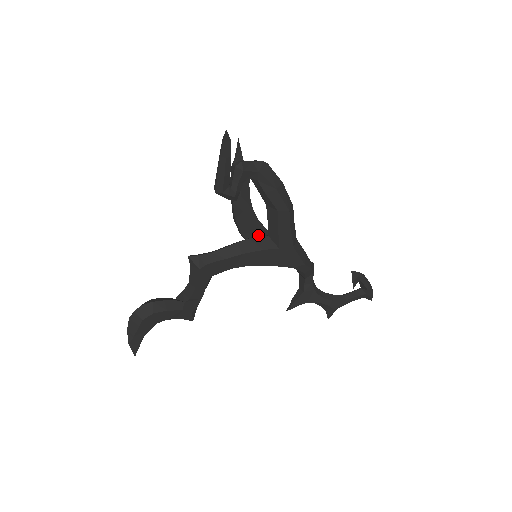
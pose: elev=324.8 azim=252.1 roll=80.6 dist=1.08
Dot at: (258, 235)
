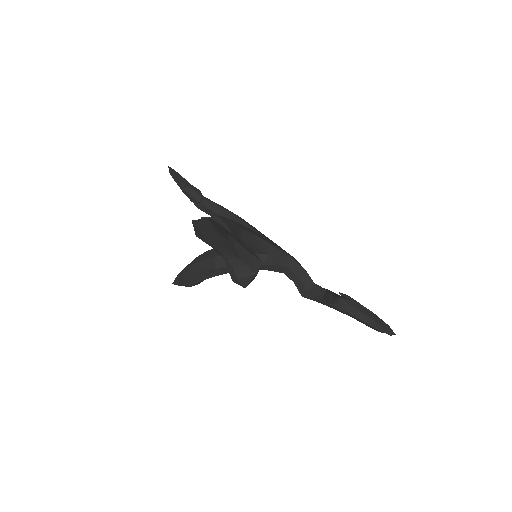
Dot at: occluded
